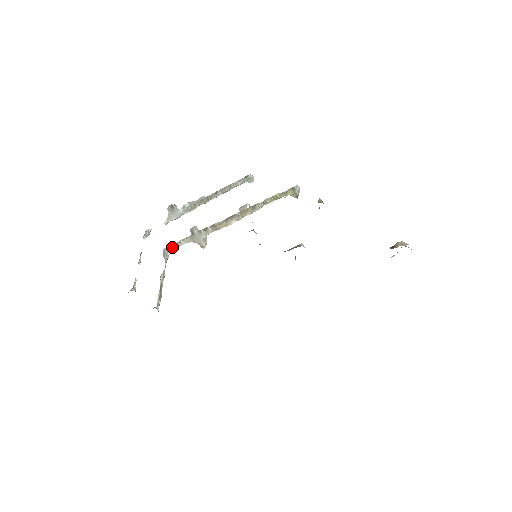
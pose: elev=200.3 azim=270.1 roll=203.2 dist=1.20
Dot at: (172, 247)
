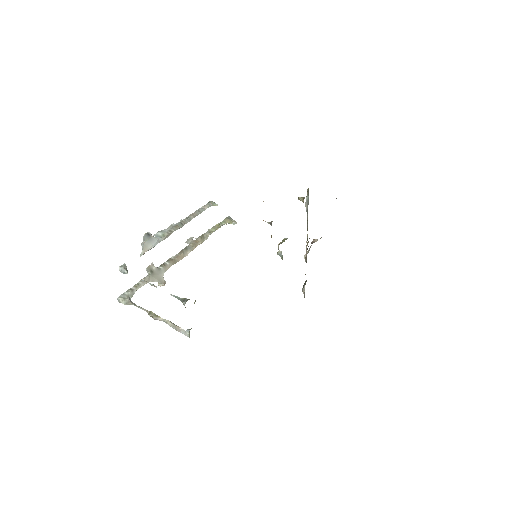
Dot at: (131, 291)
